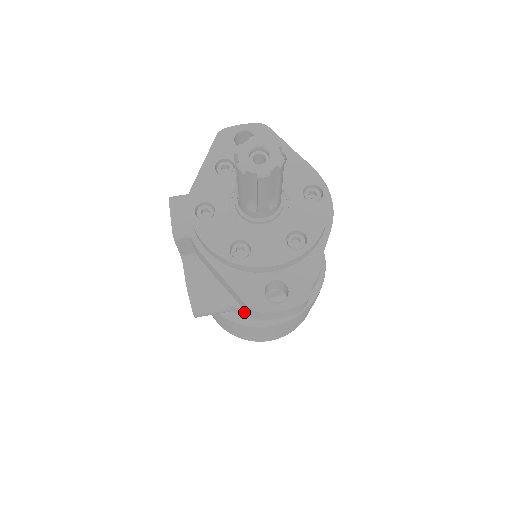
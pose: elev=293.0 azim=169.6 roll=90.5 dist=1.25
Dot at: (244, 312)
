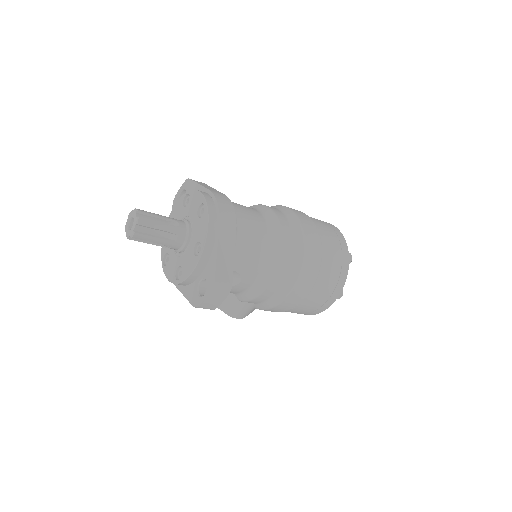
Dot at: (254, 301)
